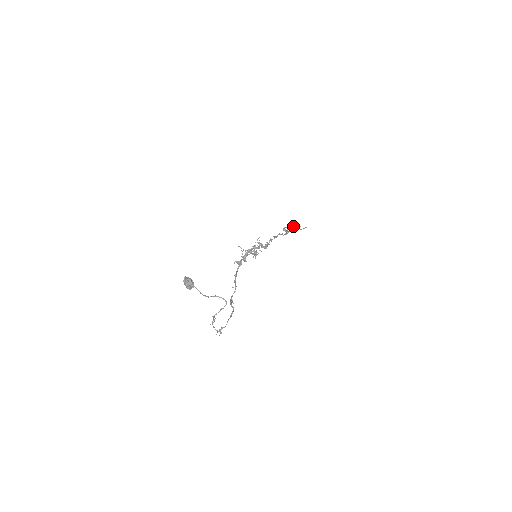
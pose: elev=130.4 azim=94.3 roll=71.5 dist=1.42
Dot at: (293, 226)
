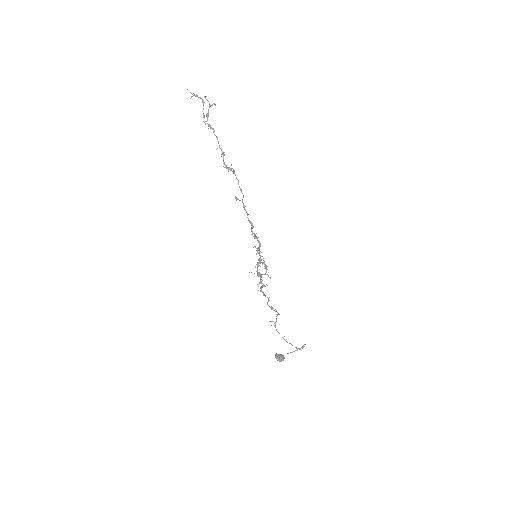
Dot at: occluded
